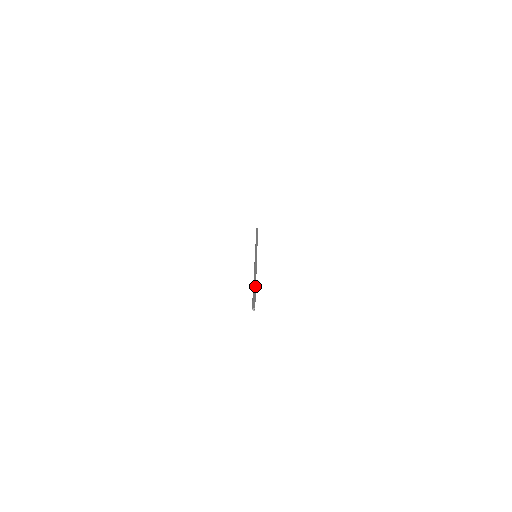
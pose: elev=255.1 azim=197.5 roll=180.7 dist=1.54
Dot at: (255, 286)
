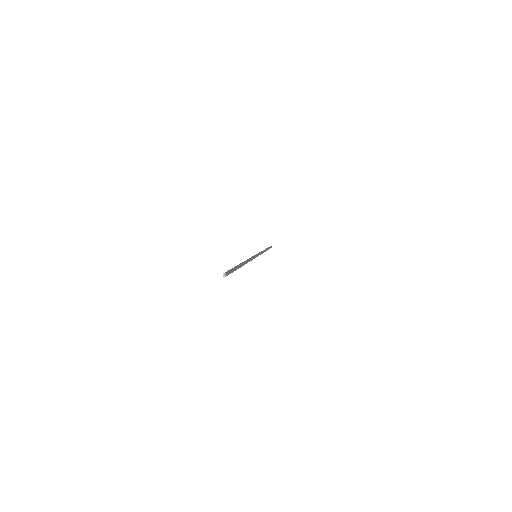
Dot at: (238, 265)
